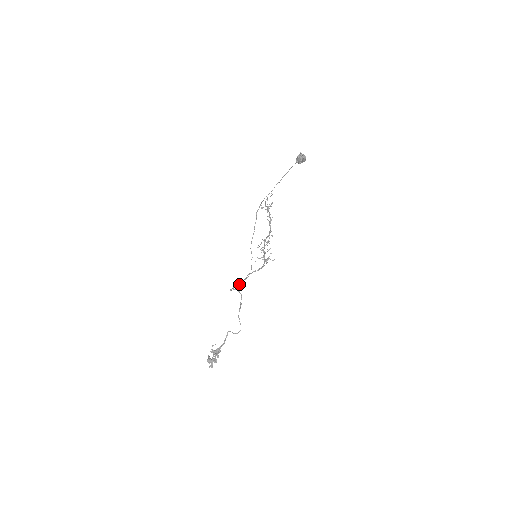
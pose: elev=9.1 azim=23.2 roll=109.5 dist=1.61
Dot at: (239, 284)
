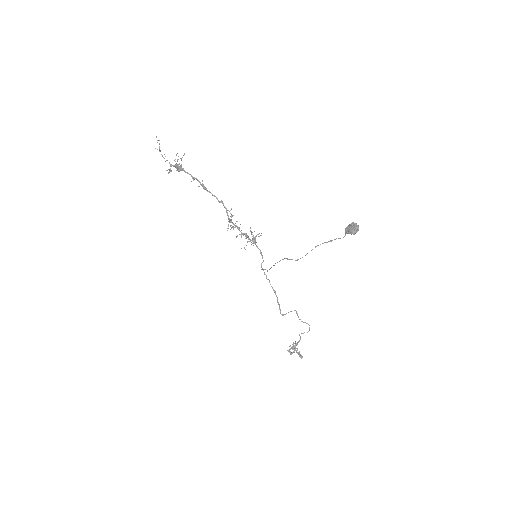
Dot at: (277, 300)
